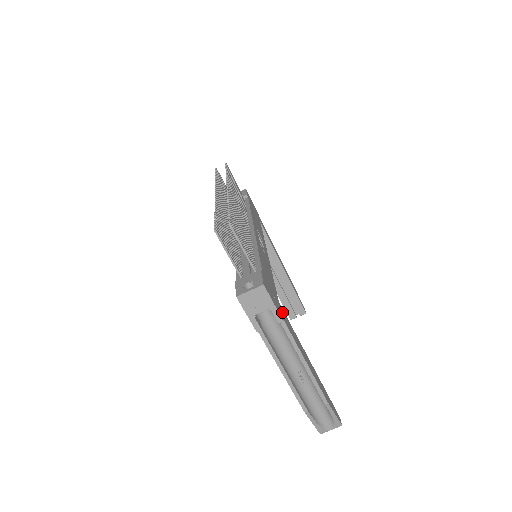
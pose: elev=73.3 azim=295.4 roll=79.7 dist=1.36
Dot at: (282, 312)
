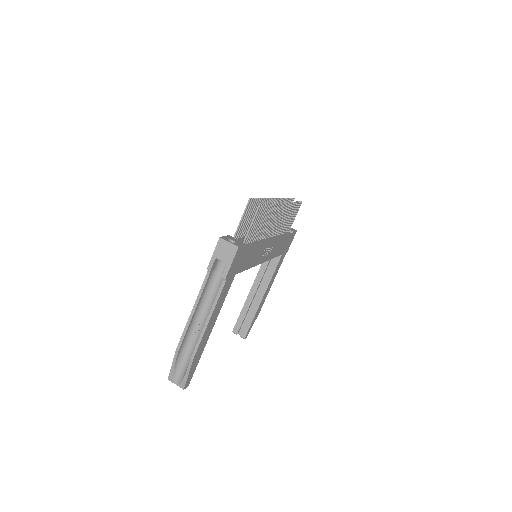
Dot at: (231, 279)
